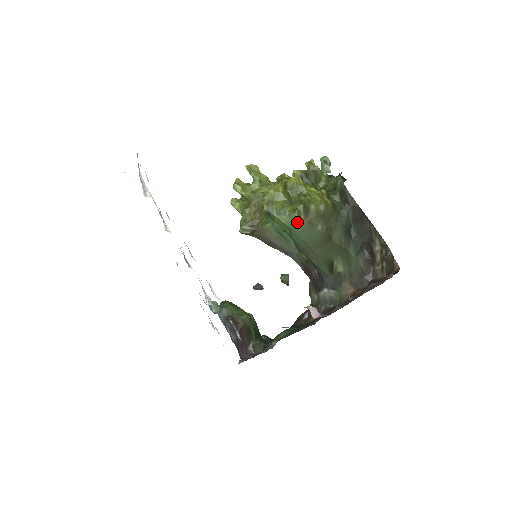
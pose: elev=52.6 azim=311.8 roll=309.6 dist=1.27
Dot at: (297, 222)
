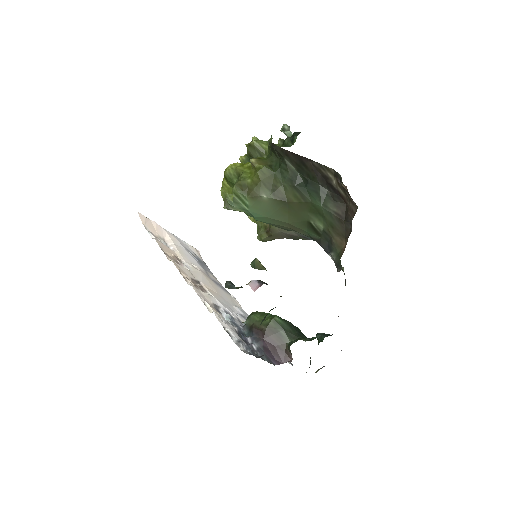
Dot at: (243, 204)
